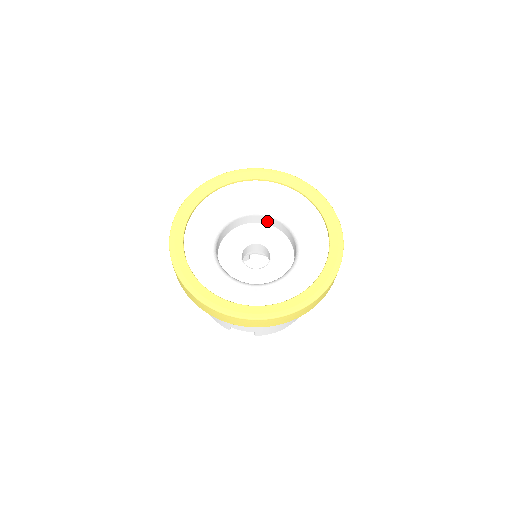
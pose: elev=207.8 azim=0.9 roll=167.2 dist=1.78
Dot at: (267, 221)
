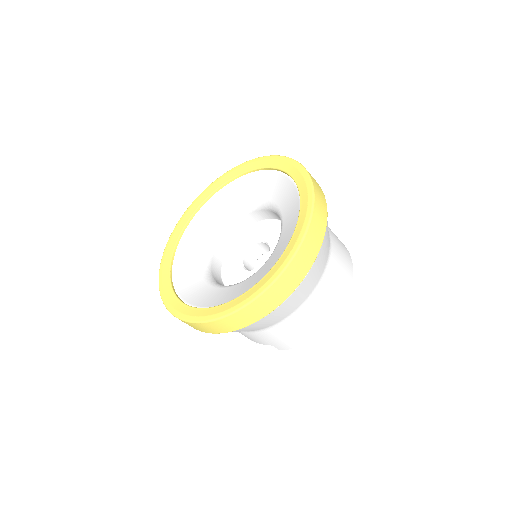
Dot at: (271, 215)
